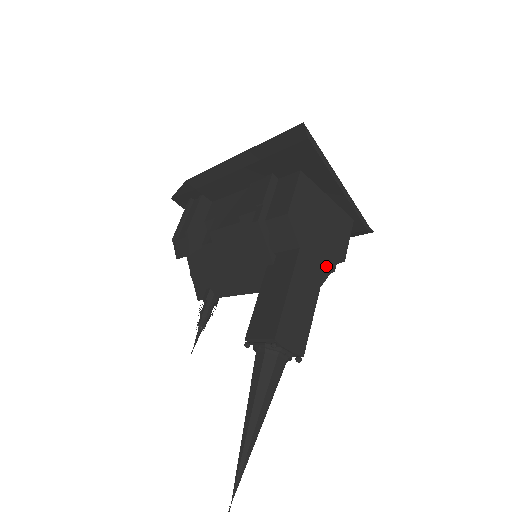
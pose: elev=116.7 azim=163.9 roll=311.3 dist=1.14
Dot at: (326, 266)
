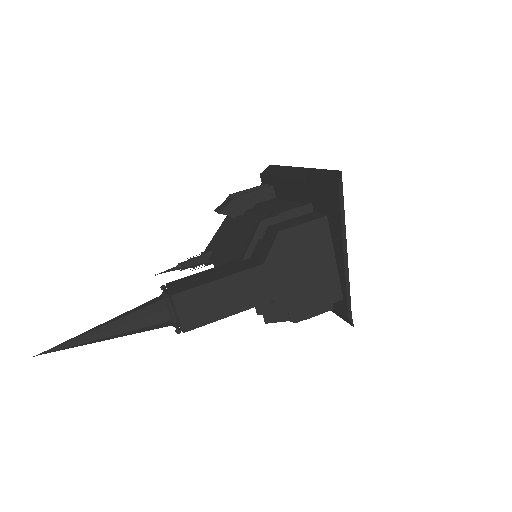
Dot at: (275, 300)
